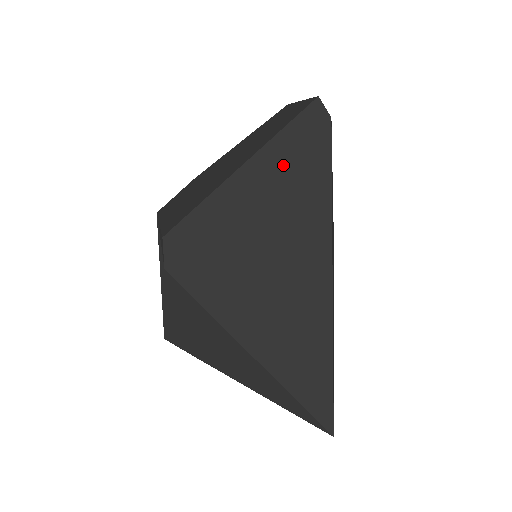
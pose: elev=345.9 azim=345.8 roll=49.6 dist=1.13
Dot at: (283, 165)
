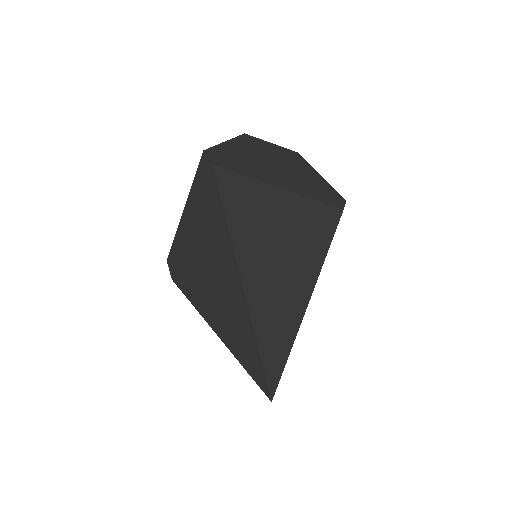
Dot at: (199, 207)
